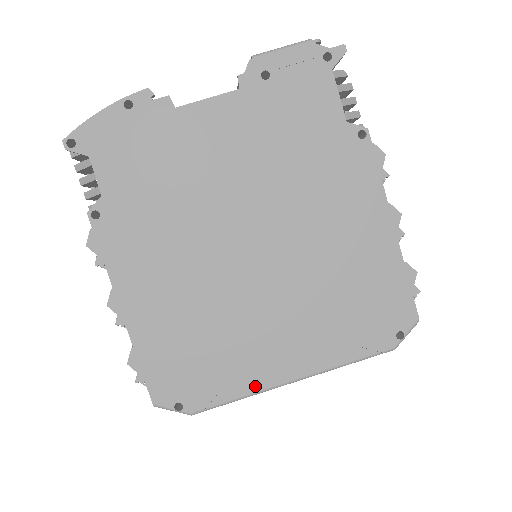
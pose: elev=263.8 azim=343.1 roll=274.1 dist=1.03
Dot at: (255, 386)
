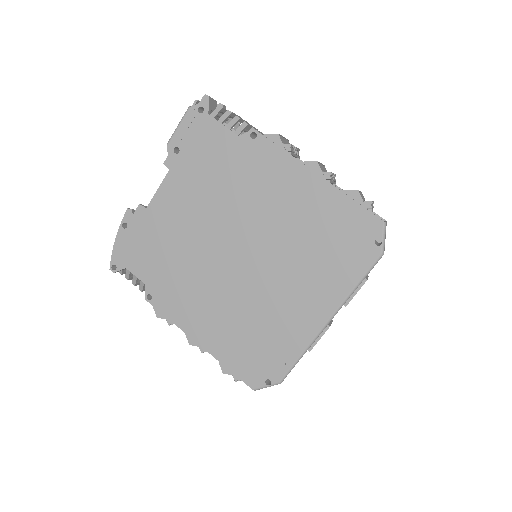
Dot at: (305, 341)
